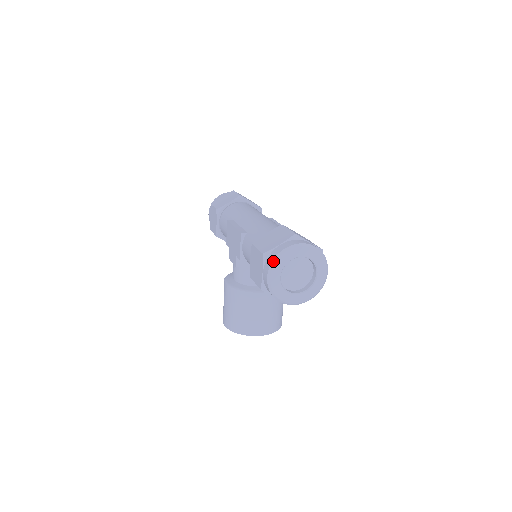
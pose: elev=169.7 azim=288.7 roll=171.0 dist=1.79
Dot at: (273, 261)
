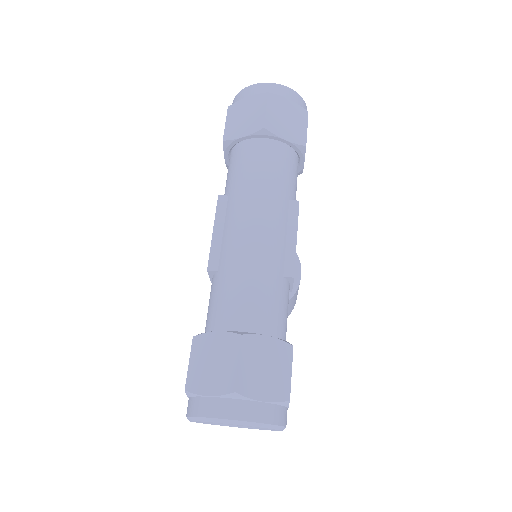
Dot at: (190, 417)
